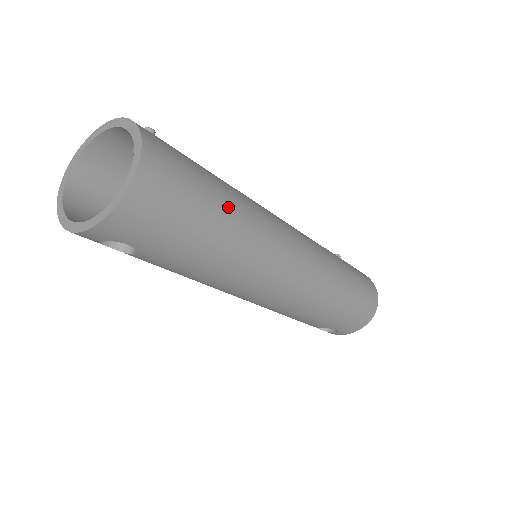
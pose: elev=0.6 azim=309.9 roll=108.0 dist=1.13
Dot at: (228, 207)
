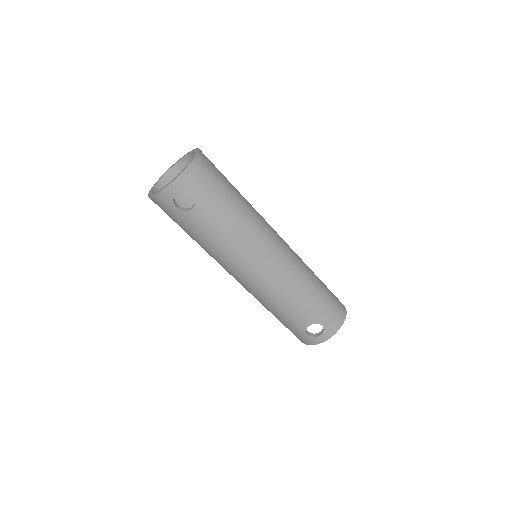
Dot at: (239, 192)
